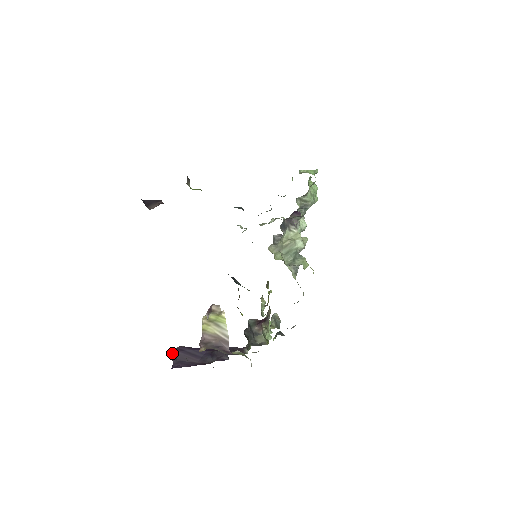
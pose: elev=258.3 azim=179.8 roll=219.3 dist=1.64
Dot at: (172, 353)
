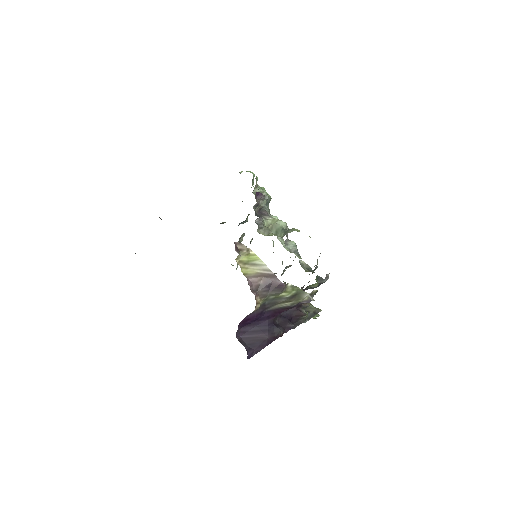
Dot at: (238, 340)
